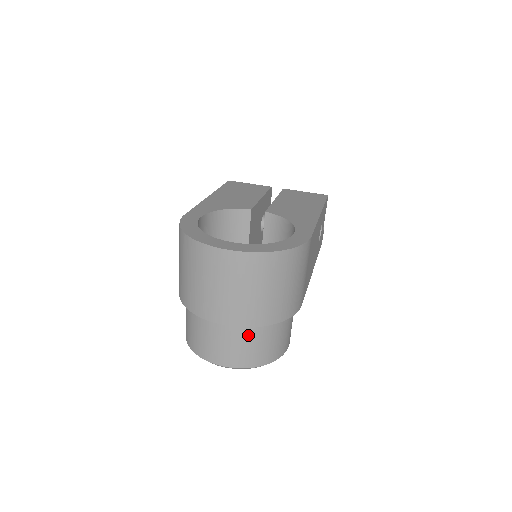
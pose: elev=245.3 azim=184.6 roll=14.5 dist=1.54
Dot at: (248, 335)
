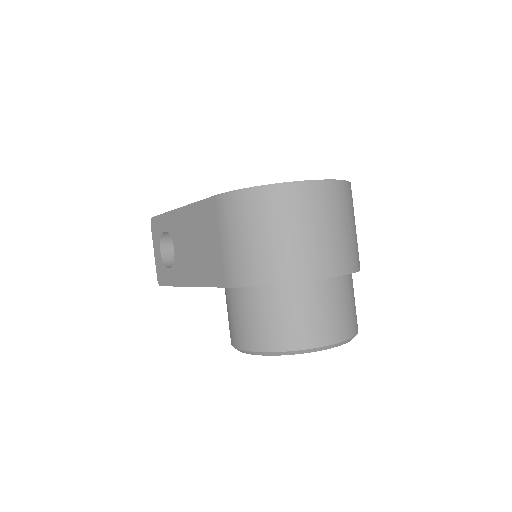
Dot at: (349, 290)
